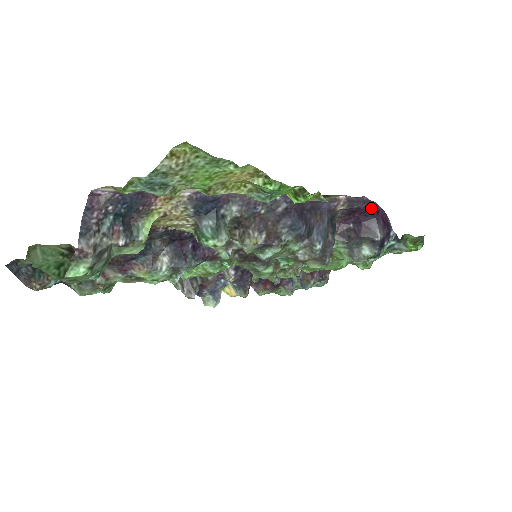
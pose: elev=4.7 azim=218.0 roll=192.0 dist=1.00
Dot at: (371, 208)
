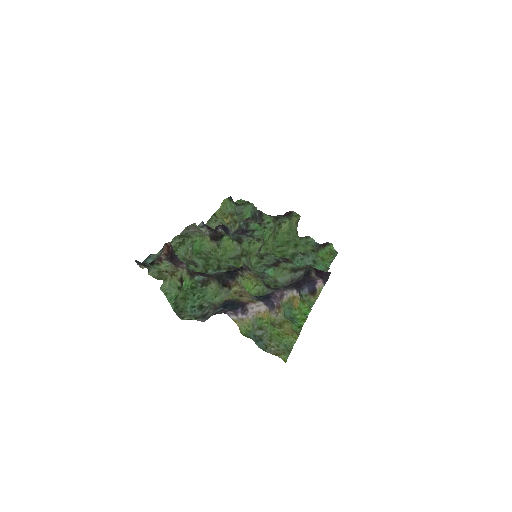
Dot at: (327, 273)
